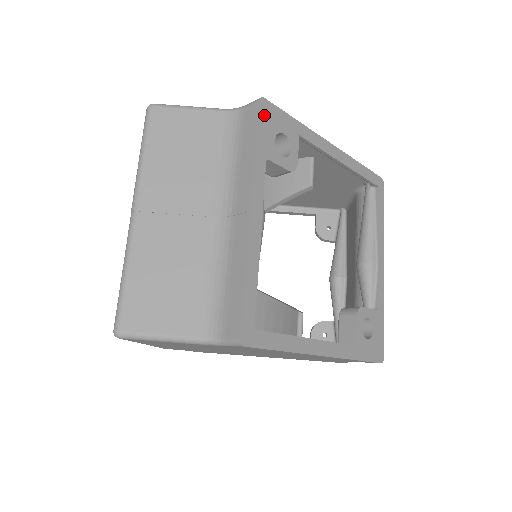
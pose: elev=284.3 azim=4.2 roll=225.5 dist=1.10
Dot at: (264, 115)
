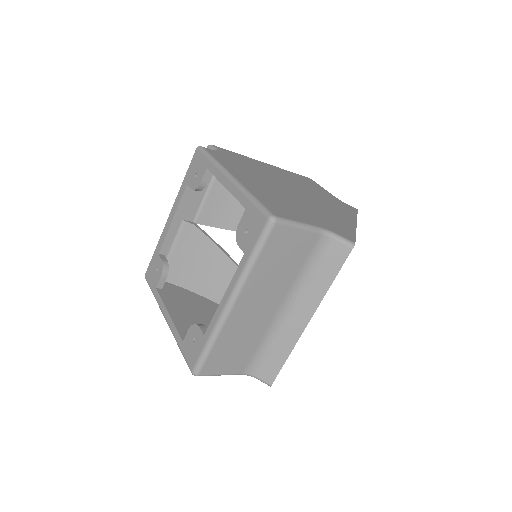
Dot at: (348, 255)
